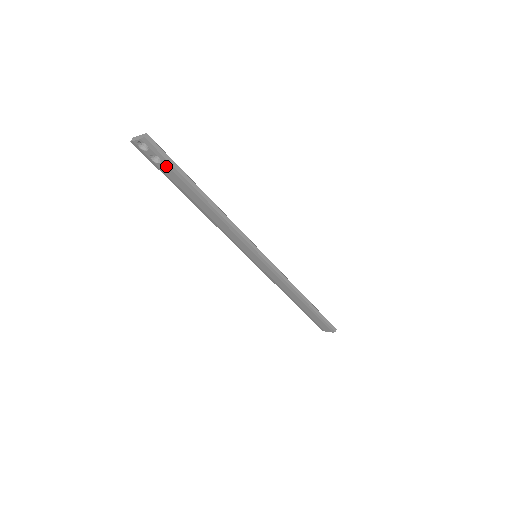
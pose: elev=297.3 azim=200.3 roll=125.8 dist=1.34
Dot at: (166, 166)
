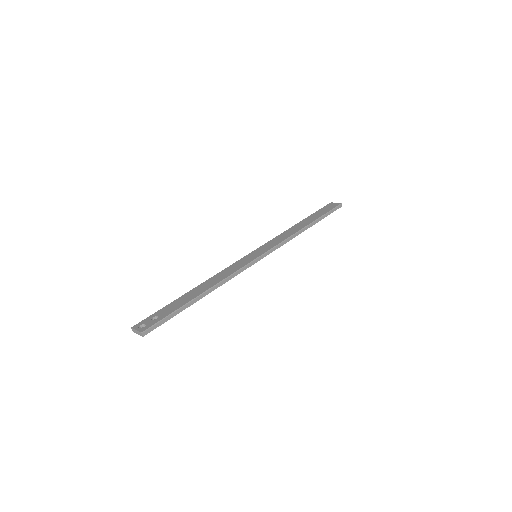
Dot at: occluded
